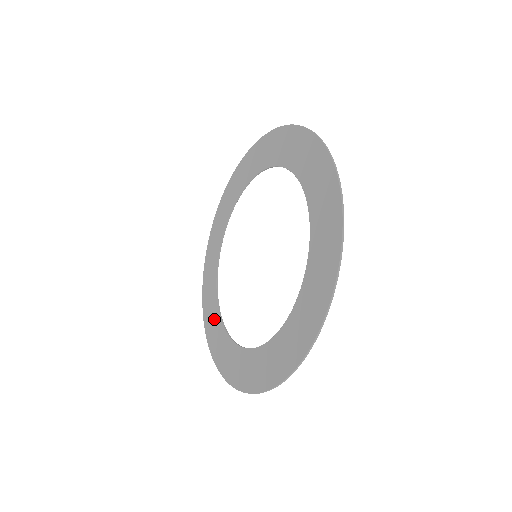
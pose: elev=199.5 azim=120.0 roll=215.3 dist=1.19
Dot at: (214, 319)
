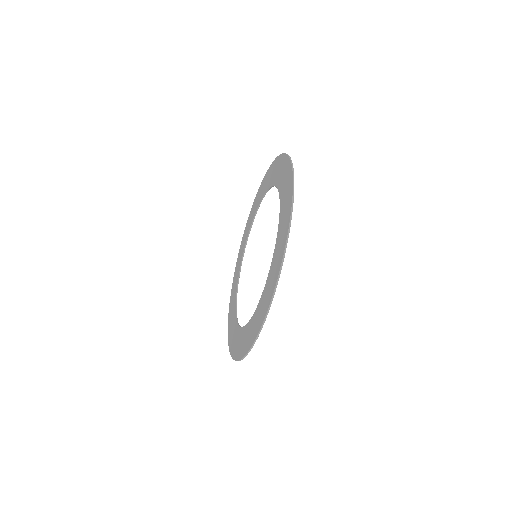
Dot at: (235, 283)
